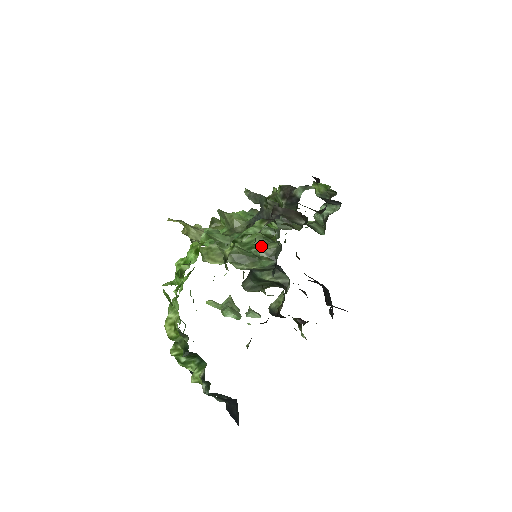
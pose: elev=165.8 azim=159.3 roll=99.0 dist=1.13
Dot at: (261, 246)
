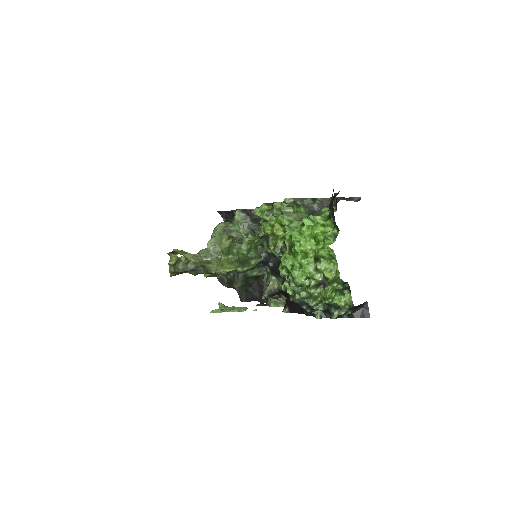
Dot at: (255, 249)
